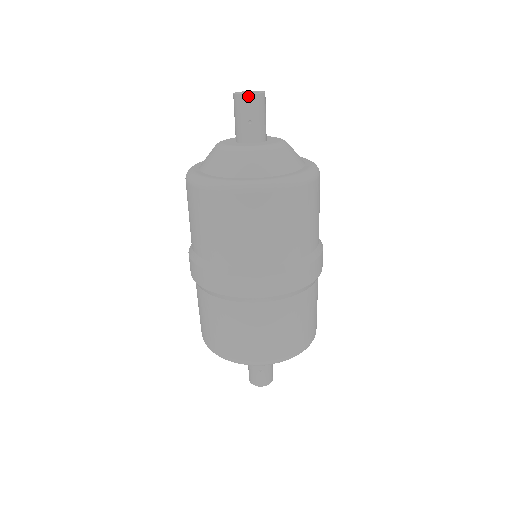
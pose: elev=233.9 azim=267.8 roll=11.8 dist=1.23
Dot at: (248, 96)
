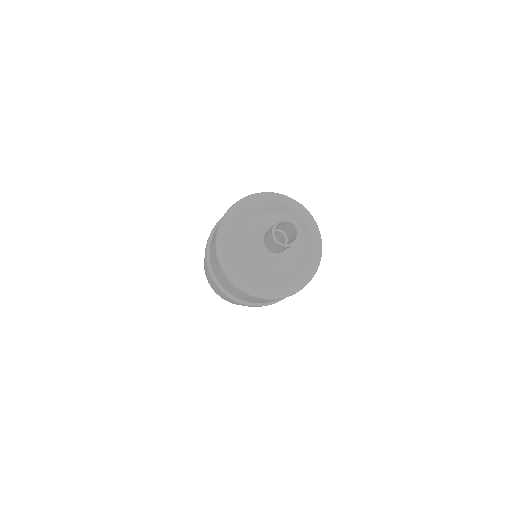
Dot at: (285, 247)
